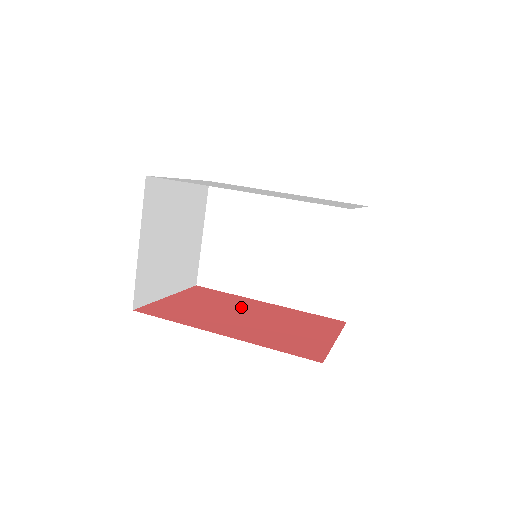
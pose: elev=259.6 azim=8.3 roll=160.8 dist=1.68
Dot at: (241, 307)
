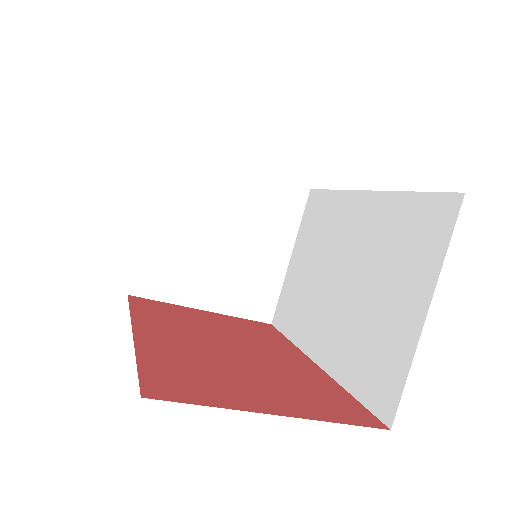
Dot at: (256, 345)
